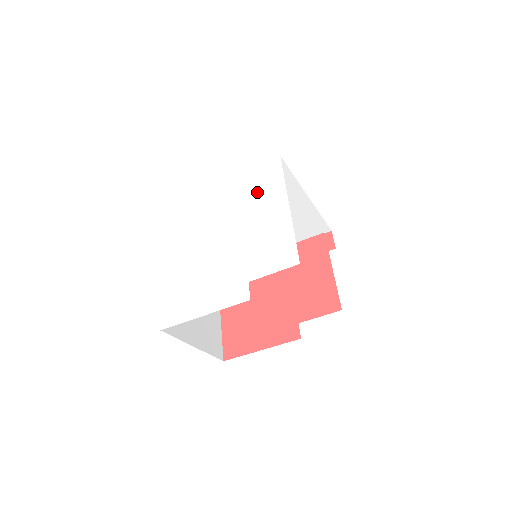
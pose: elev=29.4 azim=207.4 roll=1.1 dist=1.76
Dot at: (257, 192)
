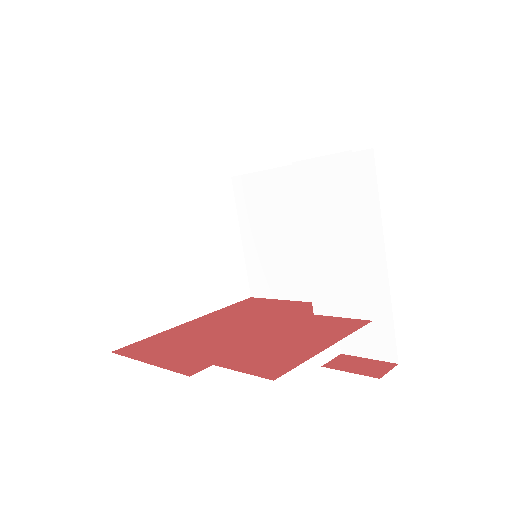
Dot at: occluded
